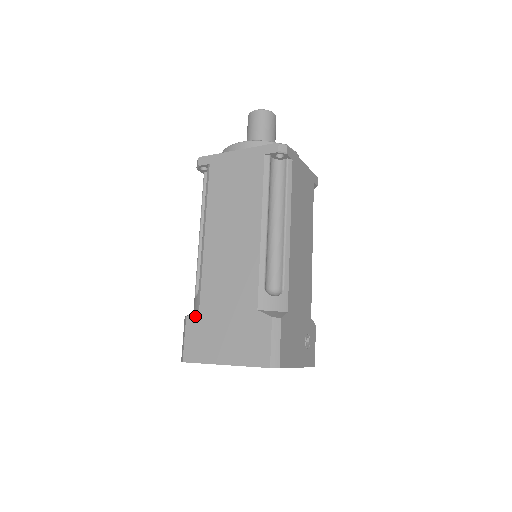
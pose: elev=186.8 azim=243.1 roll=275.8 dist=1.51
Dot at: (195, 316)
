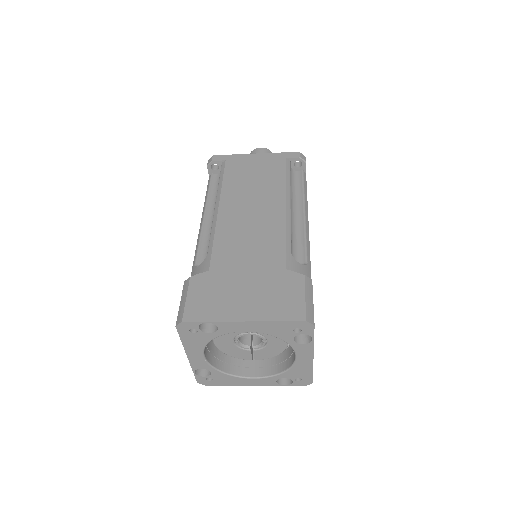
Dot at: (203, 276)
